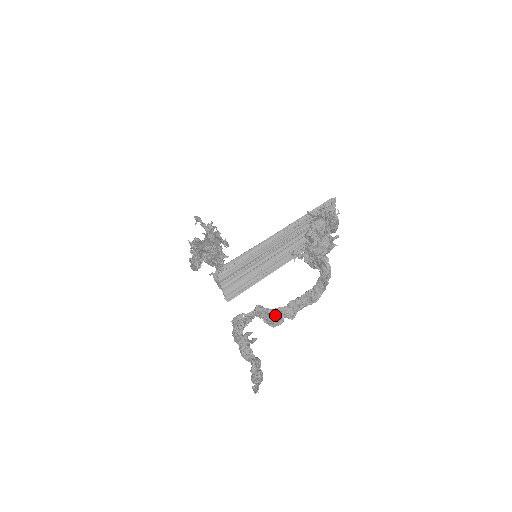
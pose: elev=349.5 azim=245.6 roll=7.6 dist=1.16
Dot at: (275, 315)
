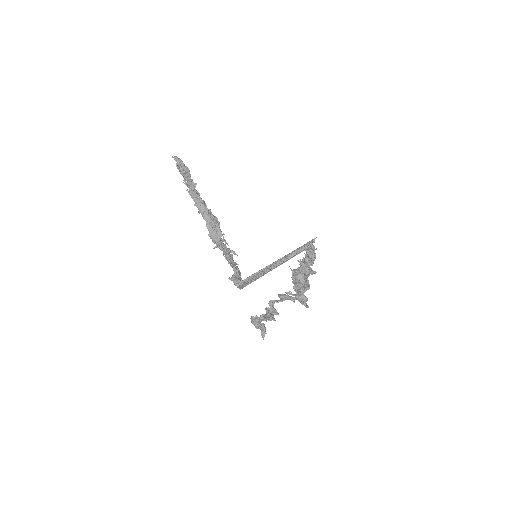
Dot at: (274, 312)
